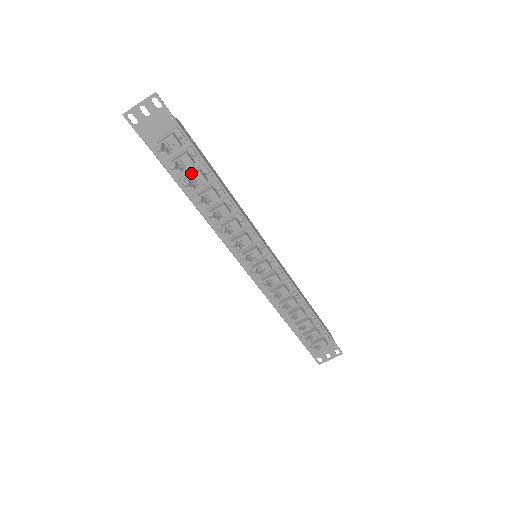
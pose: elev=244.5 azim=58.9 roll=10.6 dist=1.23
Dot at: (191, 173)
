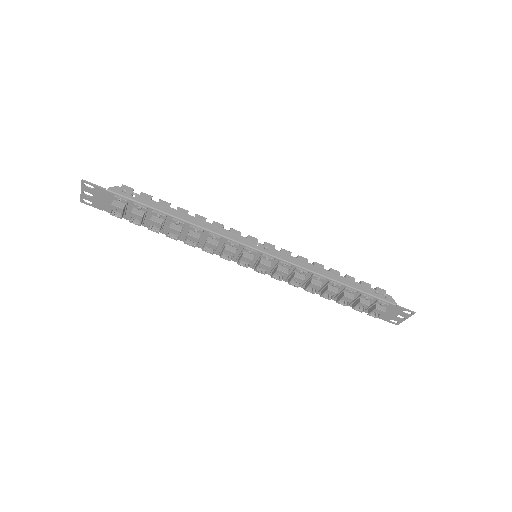
Dot at: occluded
